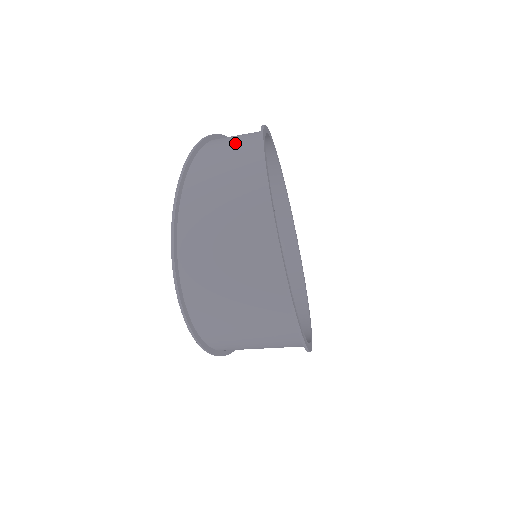
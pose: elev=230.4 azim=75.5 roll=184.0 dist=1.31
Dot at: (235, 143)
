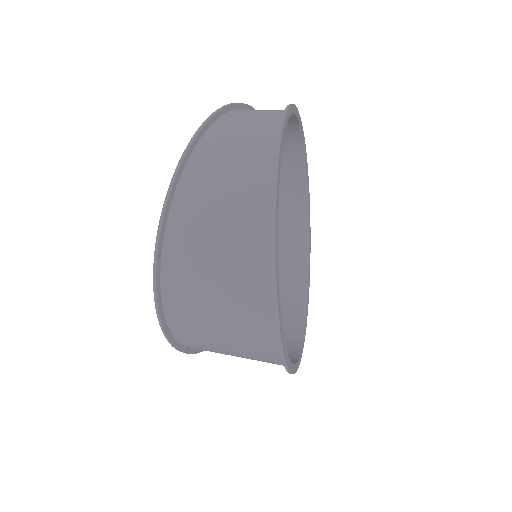
Dot at: (245, 139)
